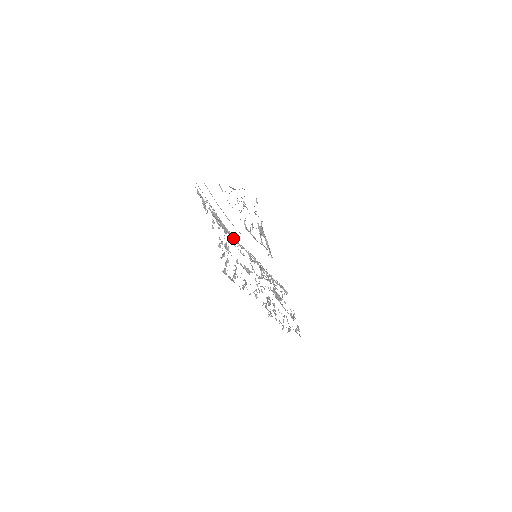
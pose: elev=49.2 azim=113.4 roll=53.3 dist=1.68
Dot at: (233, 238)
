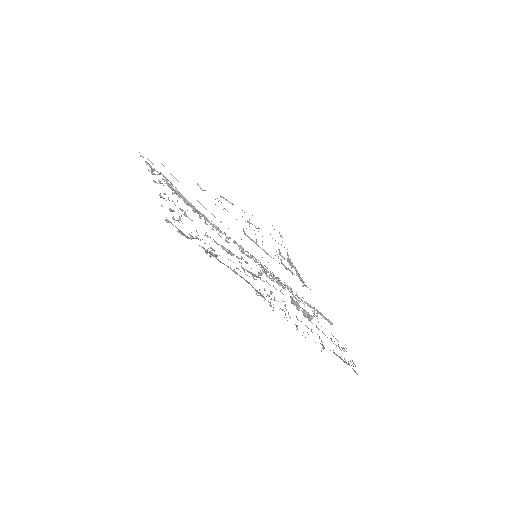
Dot at: (207, 220)
